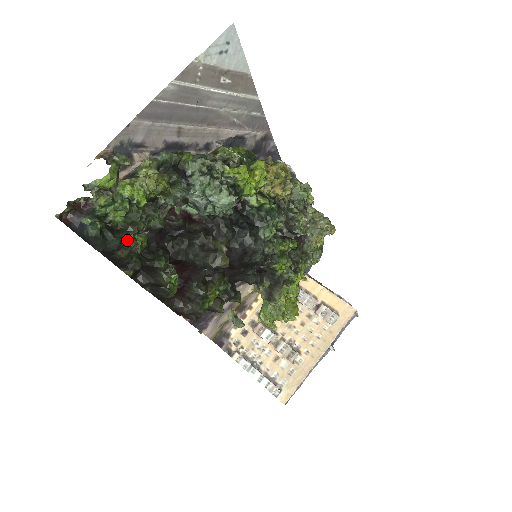
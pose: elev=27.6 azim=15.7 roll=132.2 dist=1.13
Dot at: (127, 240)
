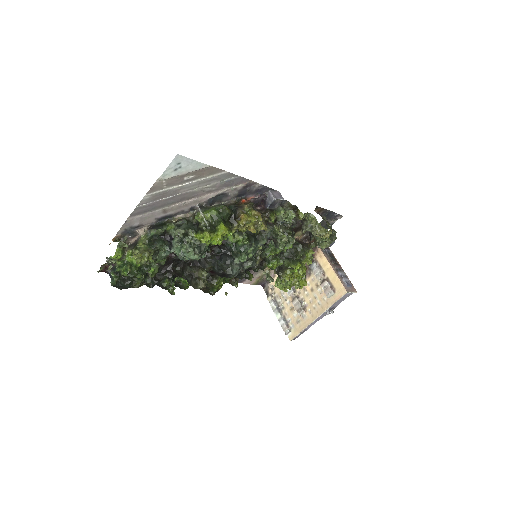
Dot at: (134, 282)
